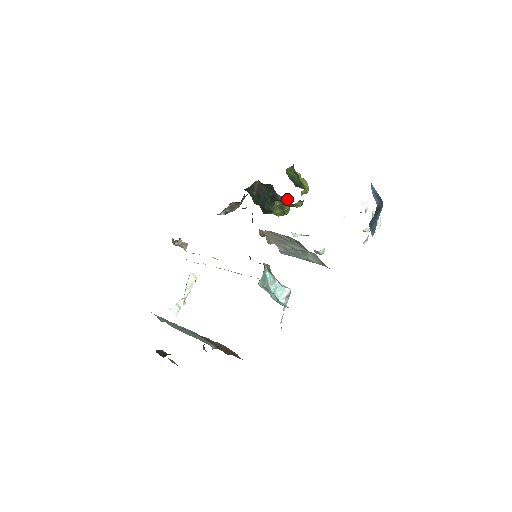
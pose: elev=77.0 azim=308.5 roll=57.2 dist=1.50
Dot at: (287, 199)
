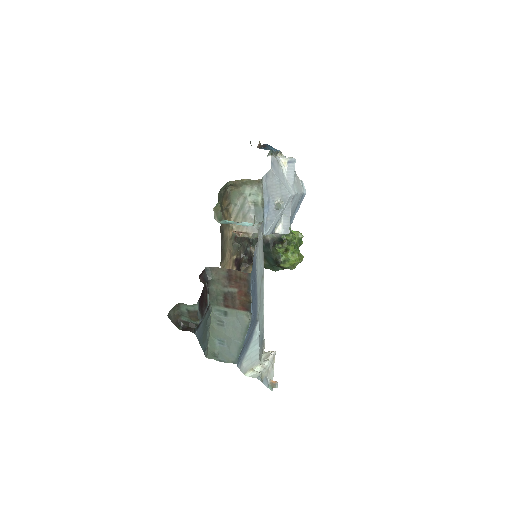
Dot at: (274, 235)
